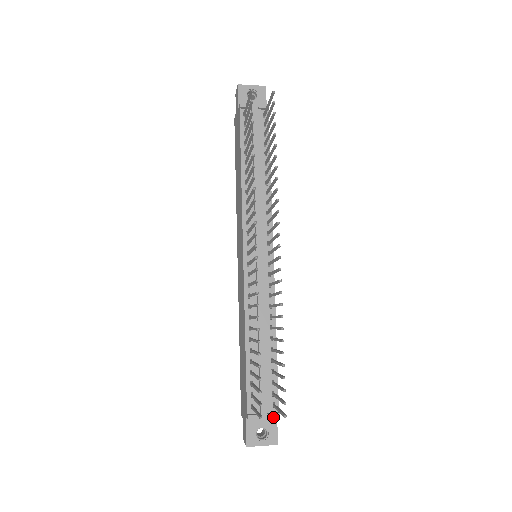
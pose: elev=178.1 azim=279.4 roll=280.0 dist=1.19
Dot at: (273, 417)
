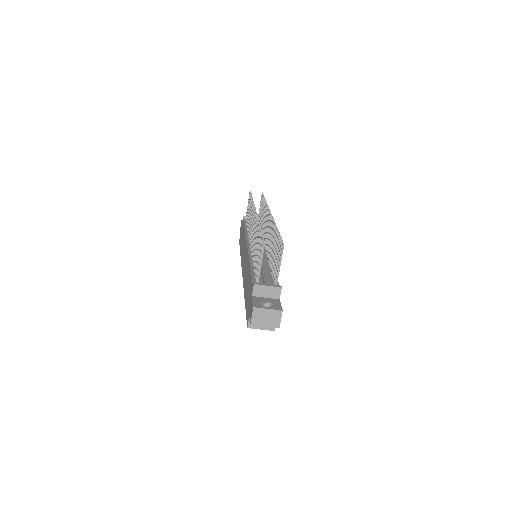
Dot at: (276, 286)
